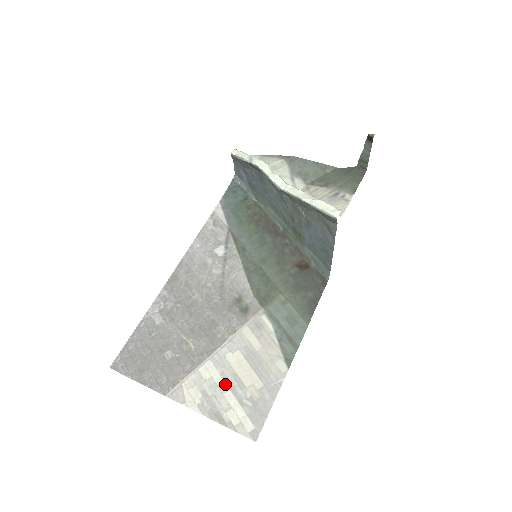
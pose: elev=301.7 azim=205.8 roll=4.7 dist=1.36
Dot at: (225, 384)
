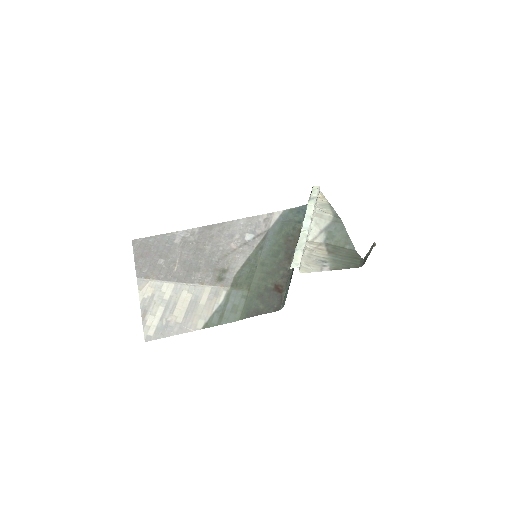
Dot at: (166, 302)
